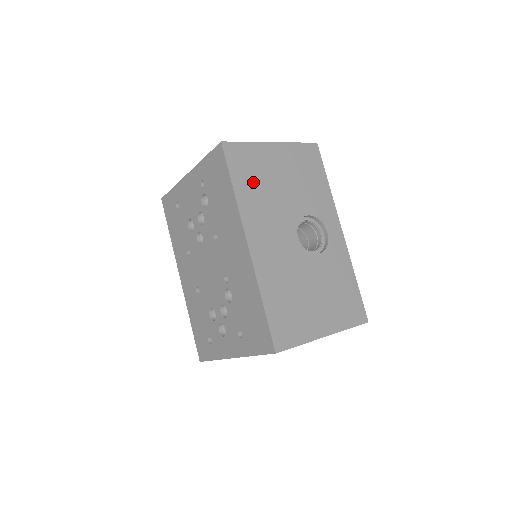
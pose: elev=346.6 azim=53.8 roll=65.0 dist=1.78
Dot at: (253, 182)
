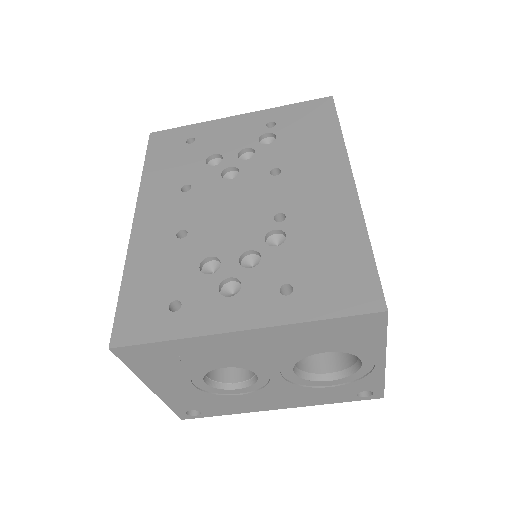
Dot at: occluded
